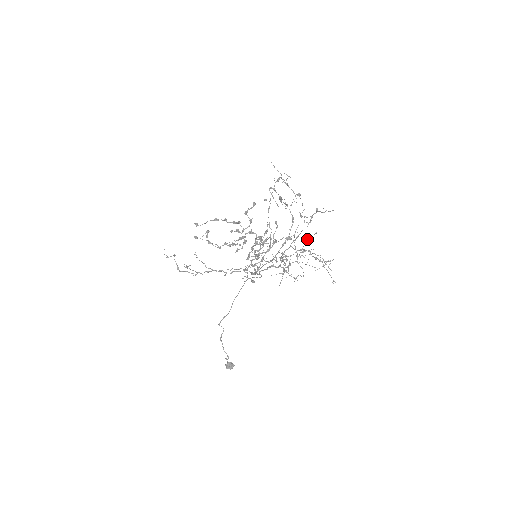
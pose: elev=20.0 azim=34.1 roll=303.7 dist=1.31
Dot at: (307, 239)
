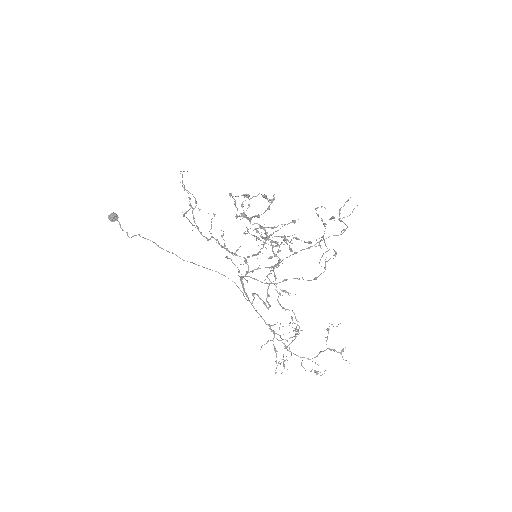
Dot at: (317, 374)
